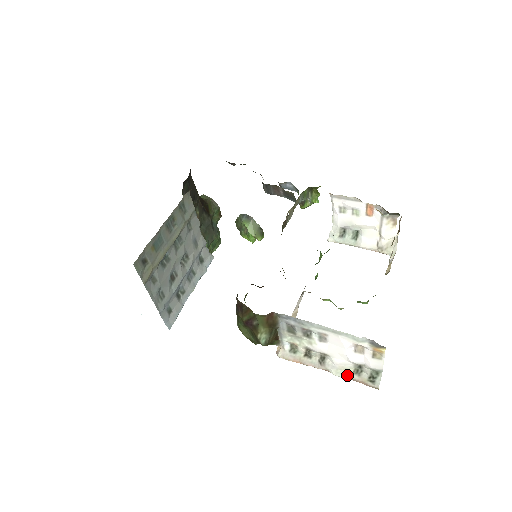
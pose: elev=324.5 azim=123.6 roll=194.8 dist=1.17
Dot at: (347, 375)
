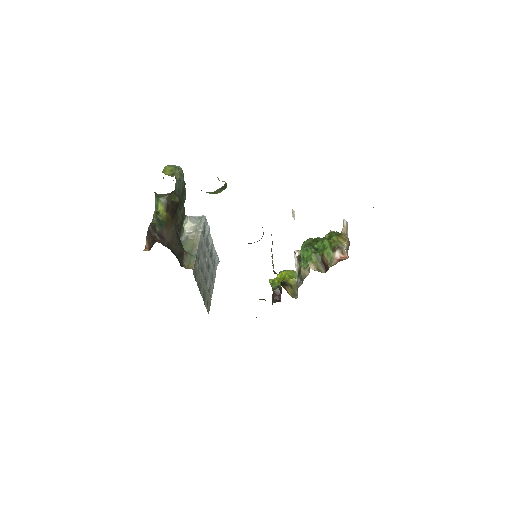
Dot at: occluded
